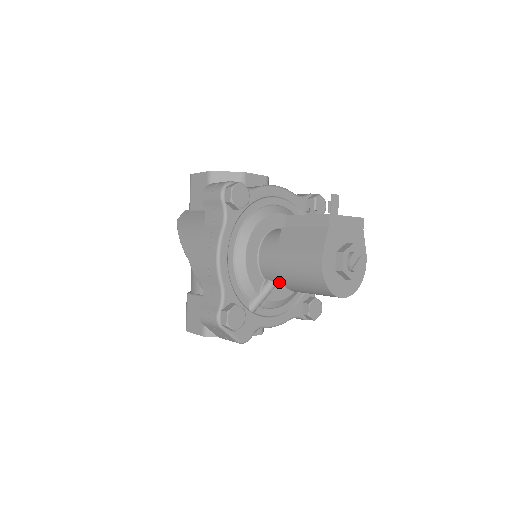
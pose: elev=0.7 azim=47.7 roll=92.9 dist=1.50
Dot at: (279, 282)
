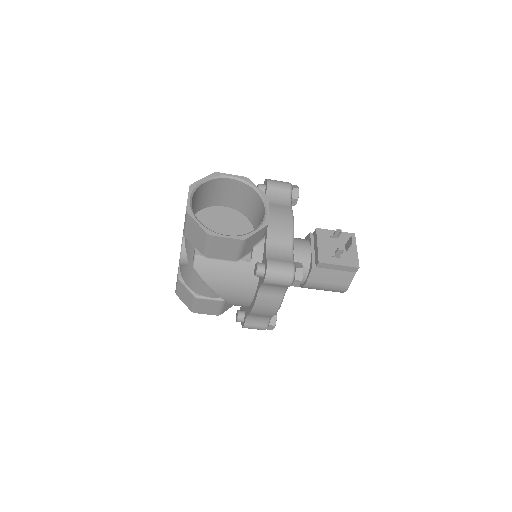
Dot at: occluded
